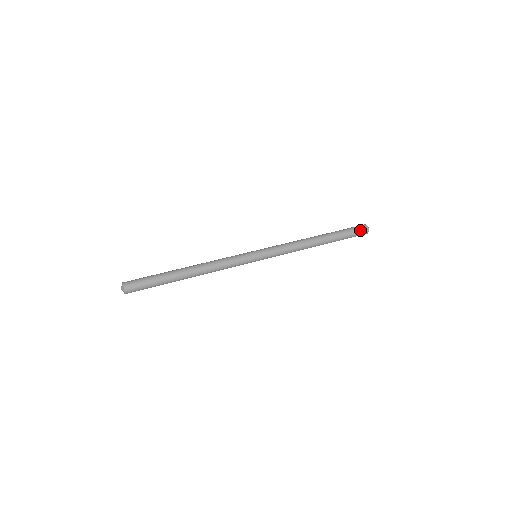
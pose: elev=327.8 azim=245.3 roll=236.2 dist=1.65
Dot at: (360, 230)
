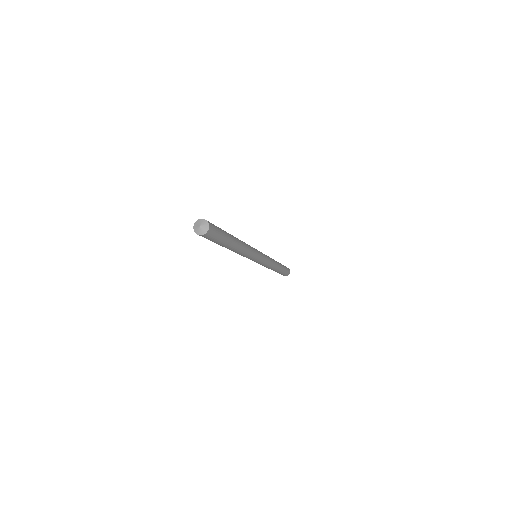
Dot at: occluded
